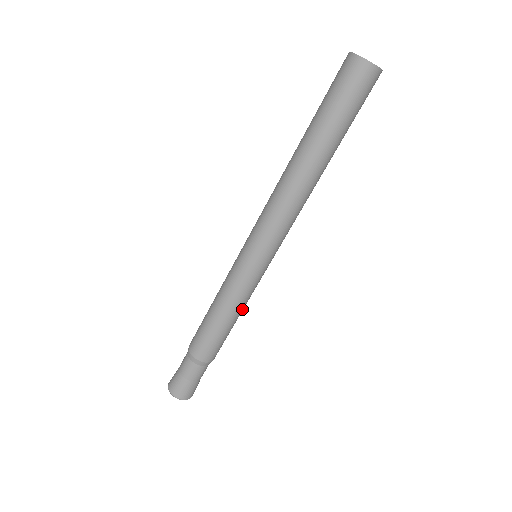
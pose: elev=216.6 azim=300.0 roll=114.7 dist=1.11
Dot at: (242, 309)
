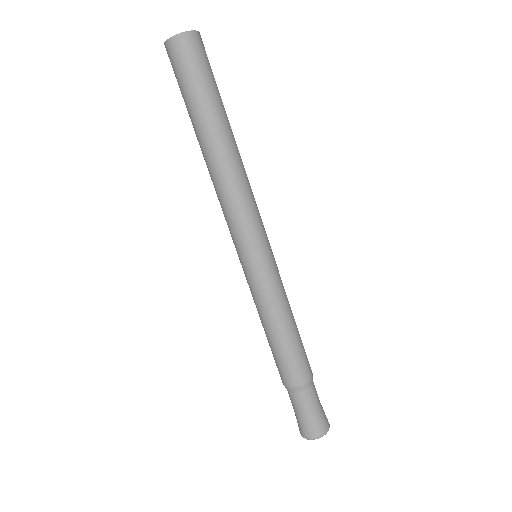
Dot at: (286, 311)
